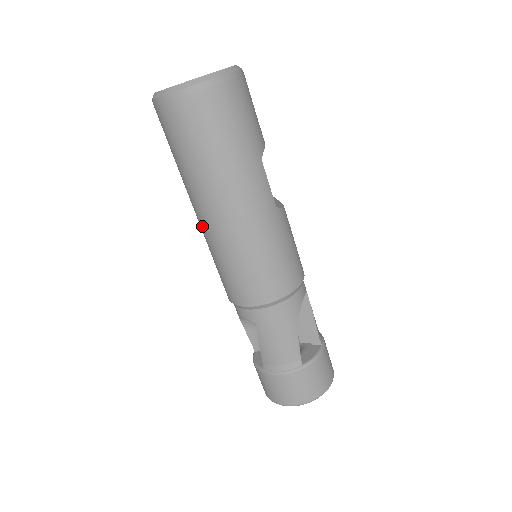
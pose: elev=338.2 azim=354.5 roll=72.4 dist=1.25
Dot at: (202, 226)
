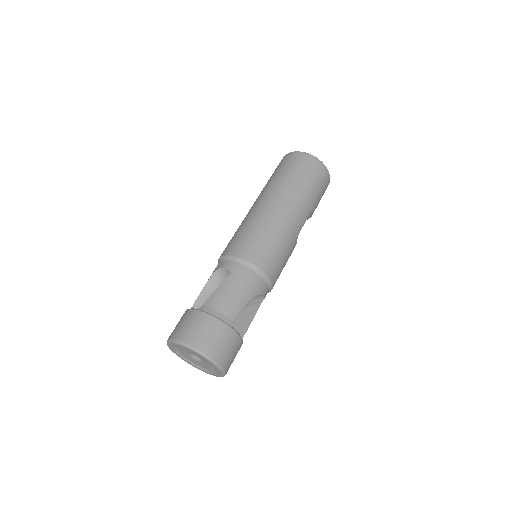
Dot at: (255, 208)
